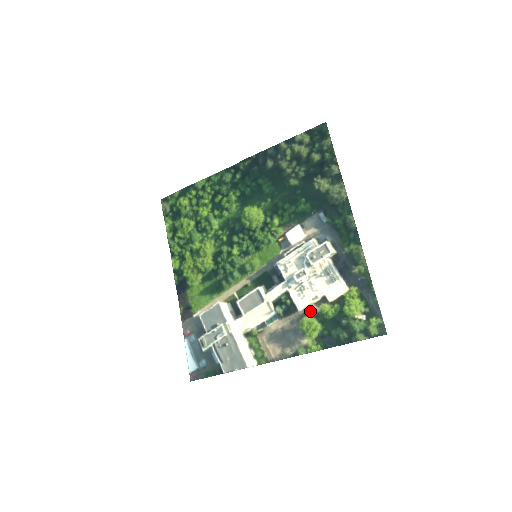
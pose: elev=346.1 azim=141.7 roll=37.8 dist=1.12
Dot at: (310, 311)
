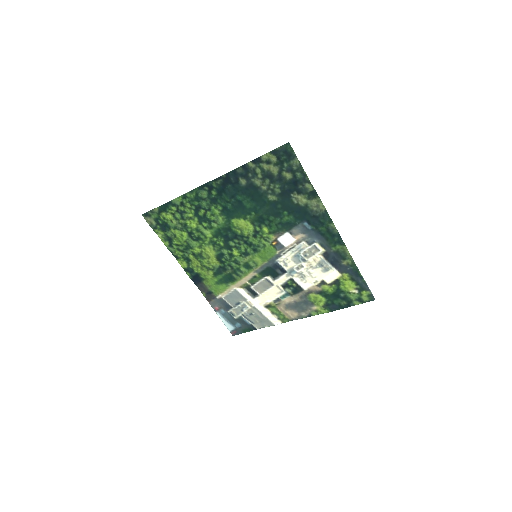
Dot at: (314, 290)
